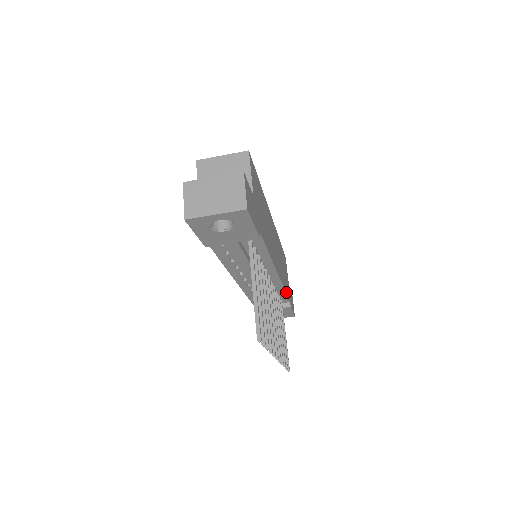
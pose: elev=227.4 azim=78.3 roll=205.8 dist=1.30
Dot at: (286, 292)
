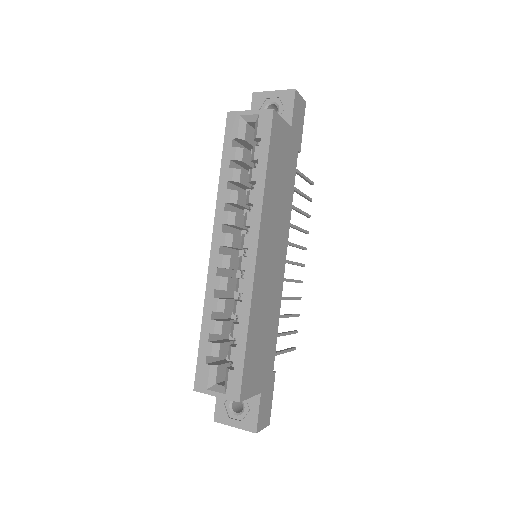
Dot at: (293, 187)
